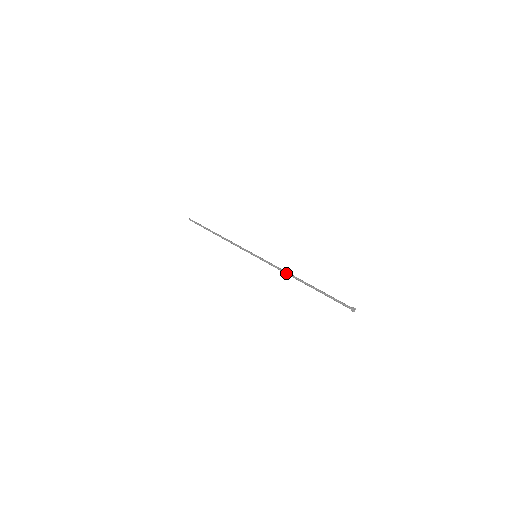
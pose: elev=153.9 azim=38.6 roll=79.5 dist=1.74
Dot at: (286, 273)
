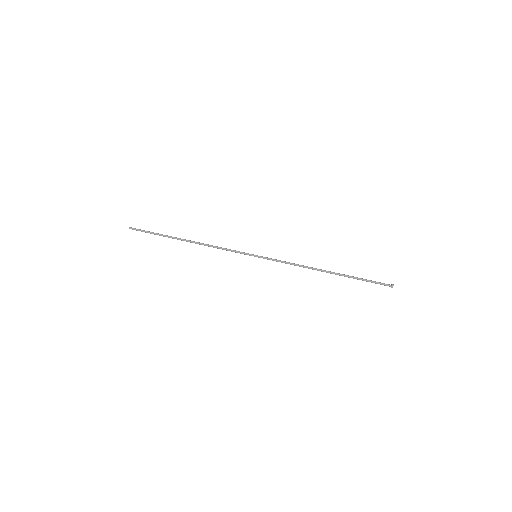
Dot at: occluded
